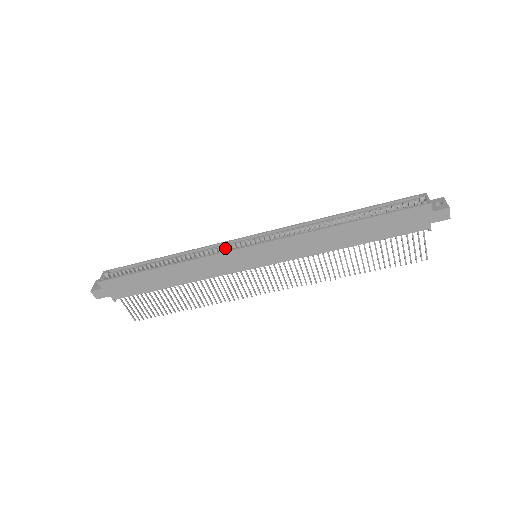
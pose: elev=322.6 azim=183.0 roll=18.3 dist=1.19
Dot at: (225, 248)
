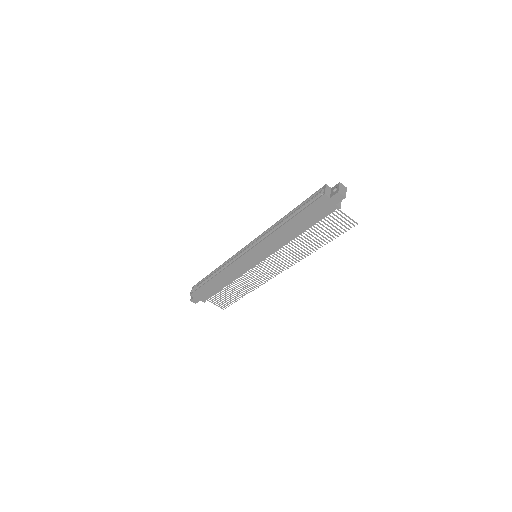
Dot at: (238, 257)
